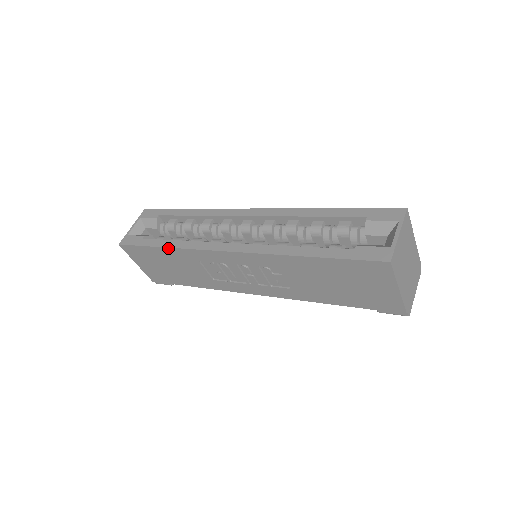
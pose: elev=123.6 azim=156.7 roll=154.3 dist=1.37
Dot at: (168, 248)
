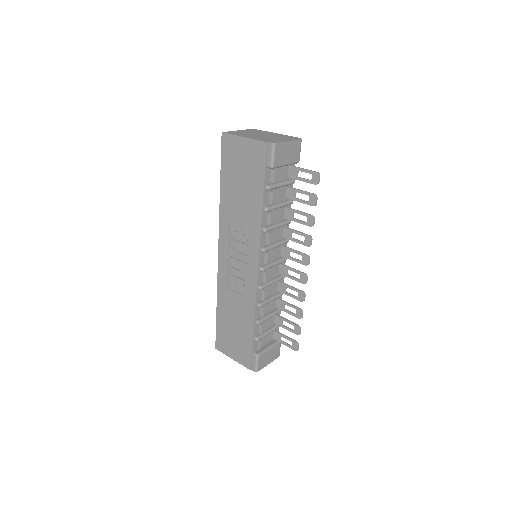
Dot at: (217, 303)
